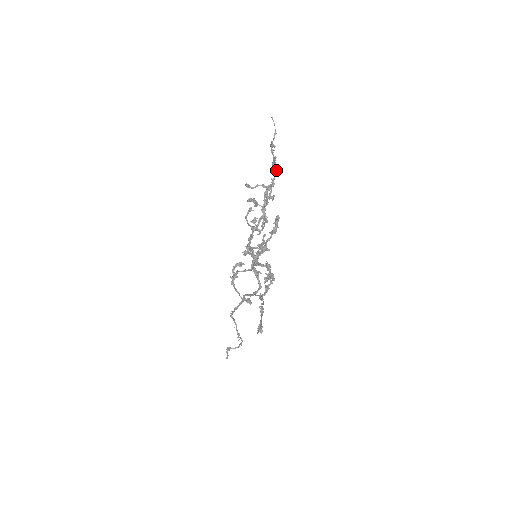
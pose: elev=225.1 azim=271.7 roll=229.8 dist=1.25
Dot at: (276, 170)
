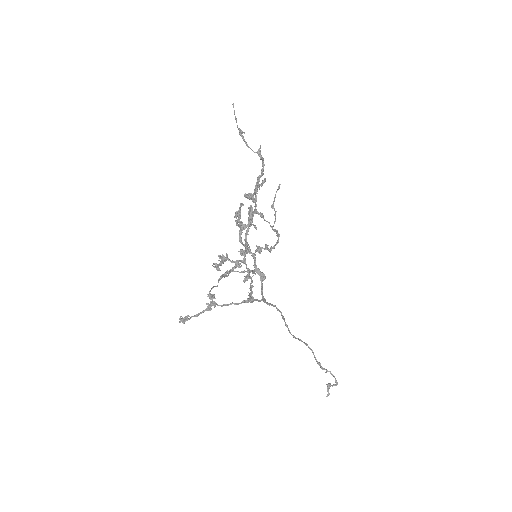
Dot at: (261, 159)
